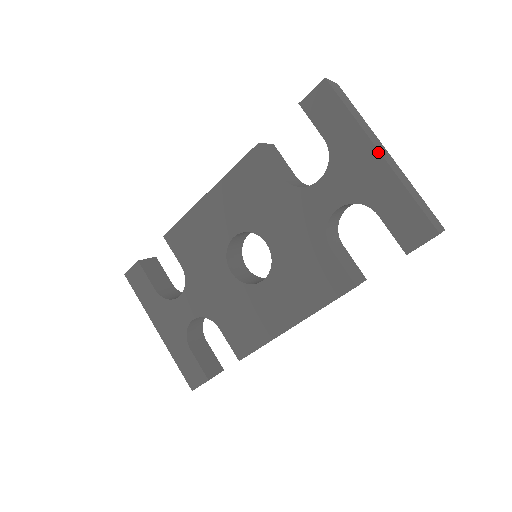
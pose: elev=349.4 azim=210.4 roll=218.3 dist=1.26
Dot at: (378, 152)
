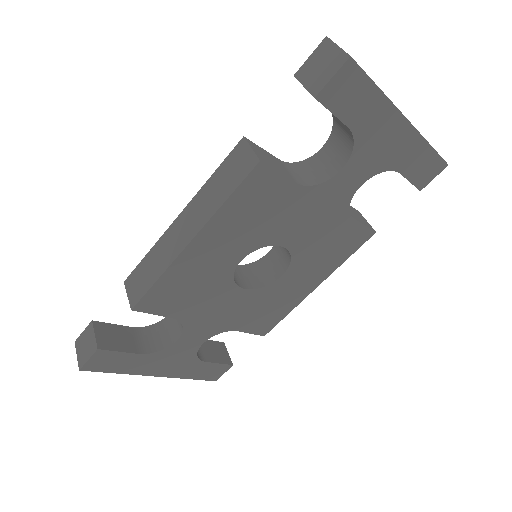
Dot at: (406, 120)
